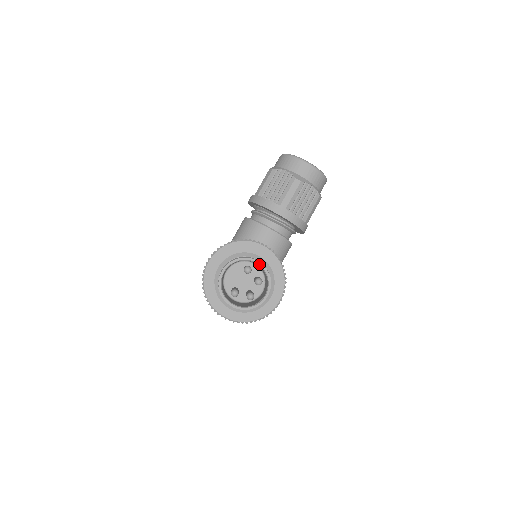
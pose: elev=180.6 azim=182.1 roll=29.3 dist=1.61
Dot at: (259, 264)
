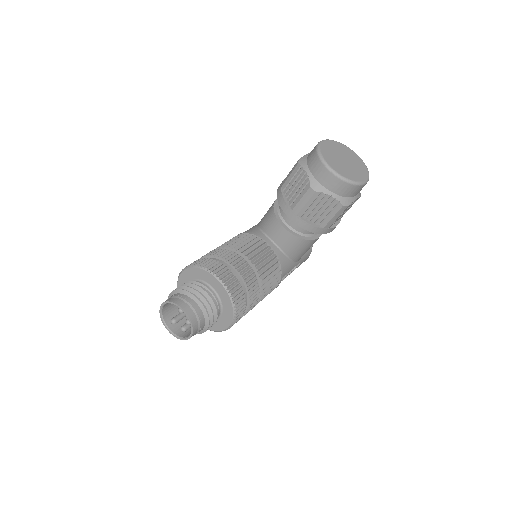
Dot at: occluded
